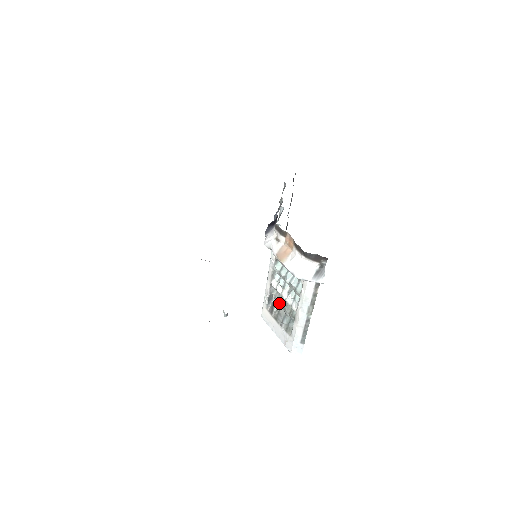
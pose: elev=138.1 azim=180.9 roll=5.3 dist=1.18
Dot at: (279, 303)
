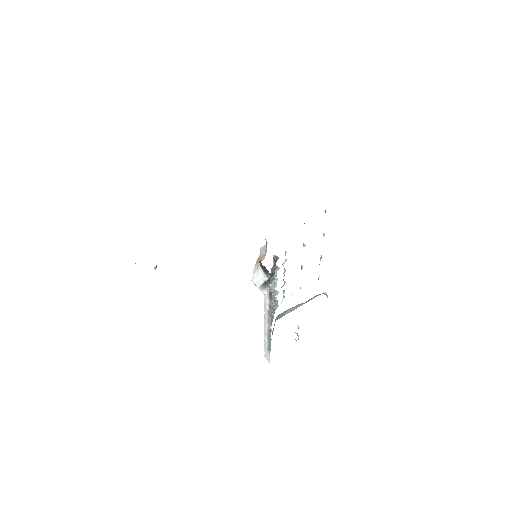
Dot at: occluded
